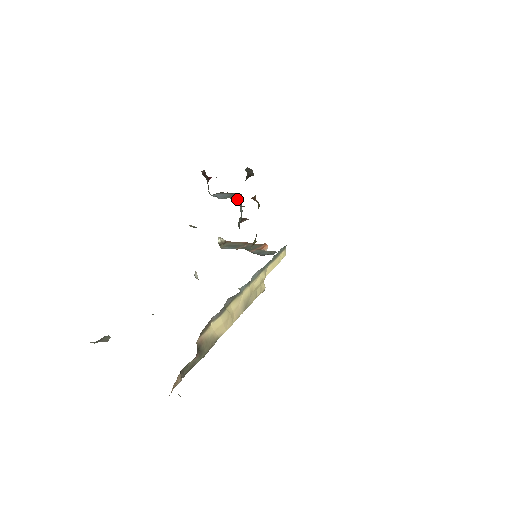
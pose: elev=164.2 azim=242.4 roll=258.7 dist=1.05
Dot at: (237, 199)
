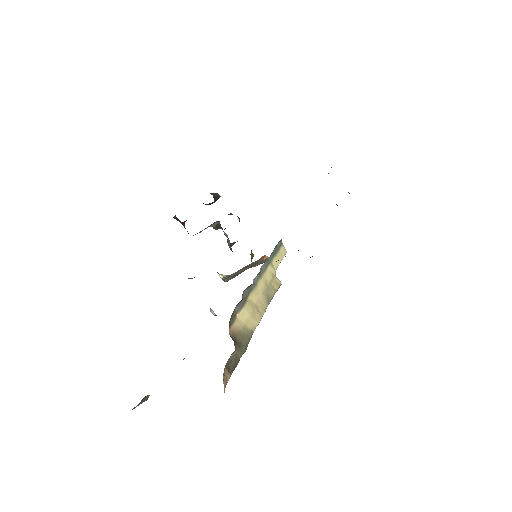
Dot at: (216, 225)
